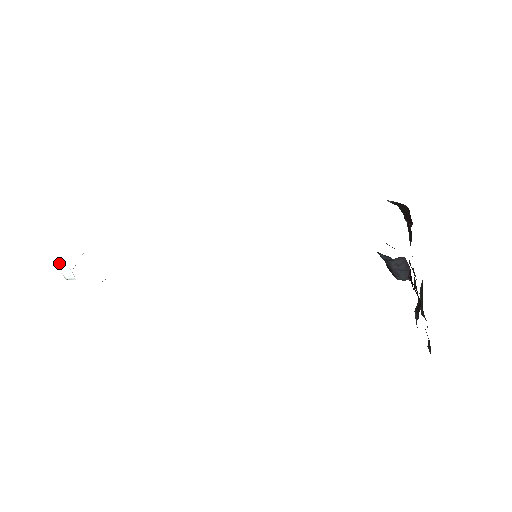
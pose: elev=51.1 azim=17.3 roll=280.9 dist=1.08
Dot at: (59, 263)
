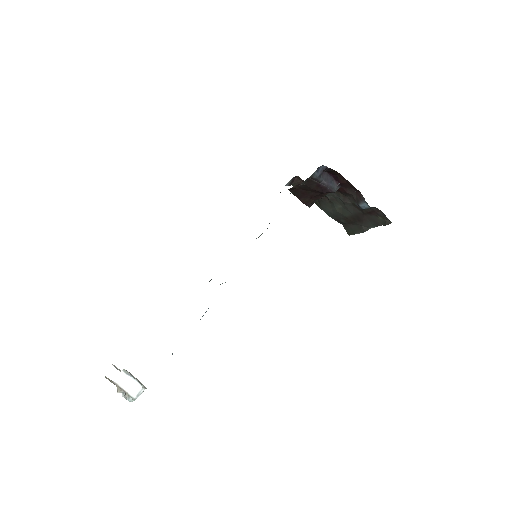
Dot at: (120, 379)
